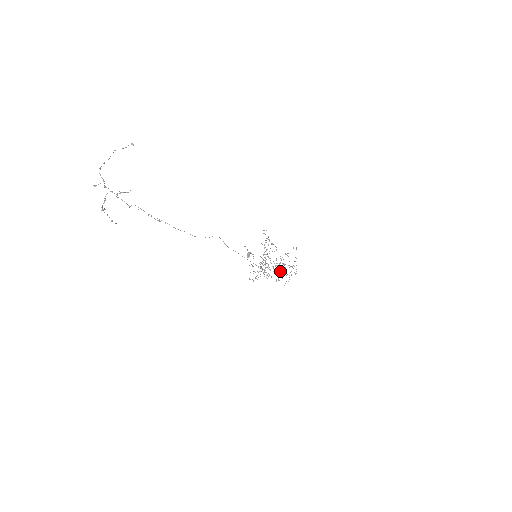
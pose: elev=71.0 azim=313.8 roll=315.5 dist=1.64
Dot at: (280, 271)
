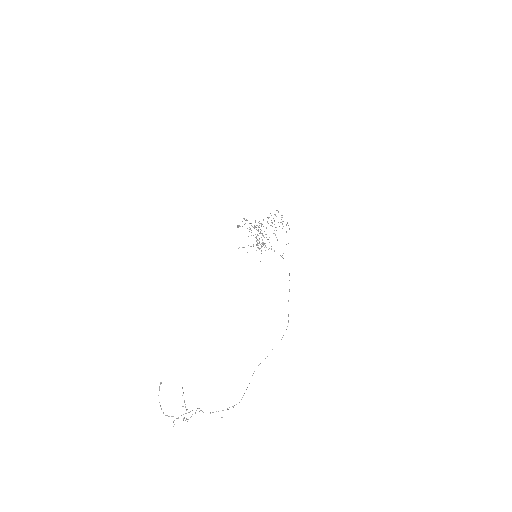
Dot at: occluded
